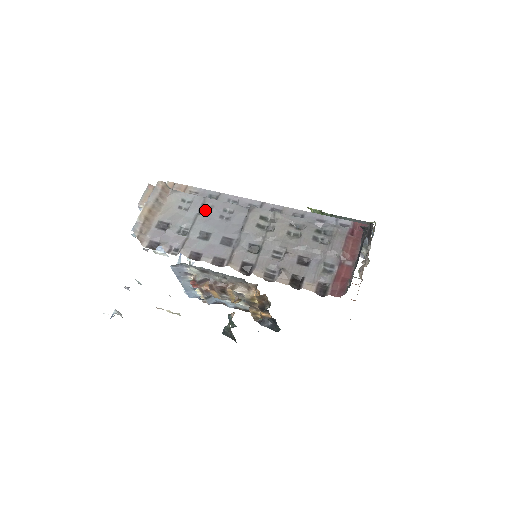
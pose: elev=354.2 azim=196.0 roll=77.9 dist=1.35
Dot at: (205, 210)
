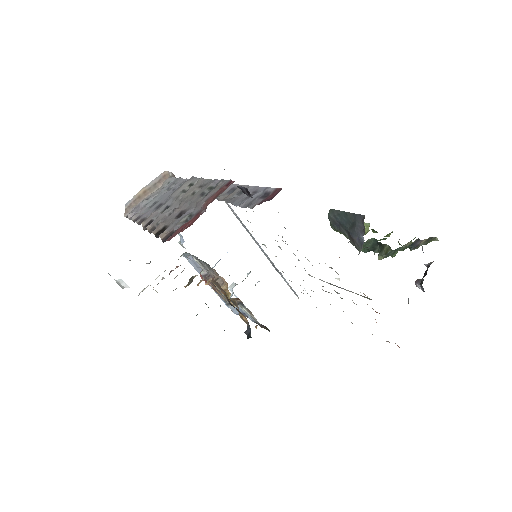
Dot at: (172, 187)
